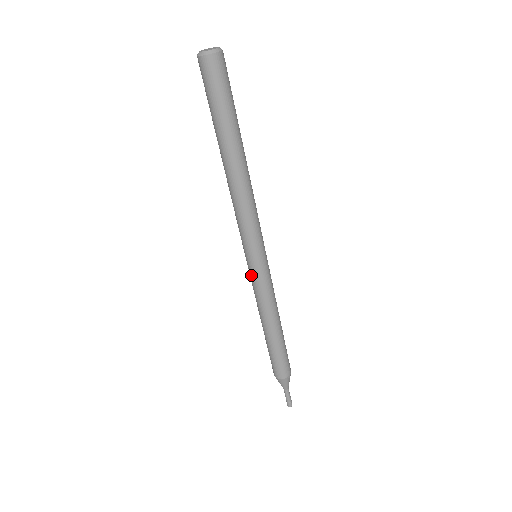
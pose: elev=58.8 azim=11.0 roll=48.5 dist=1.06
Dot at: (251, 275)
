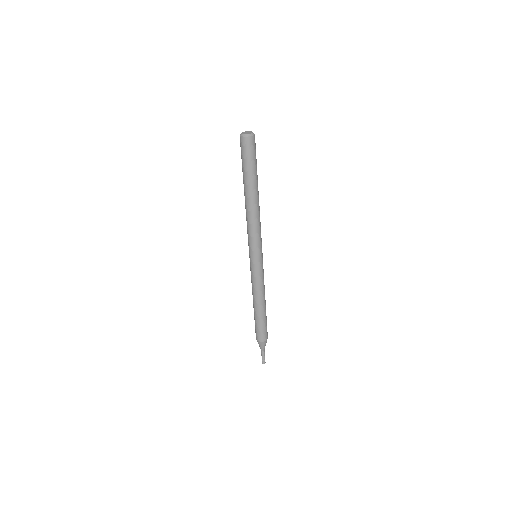
Dot at: (255, 269)
